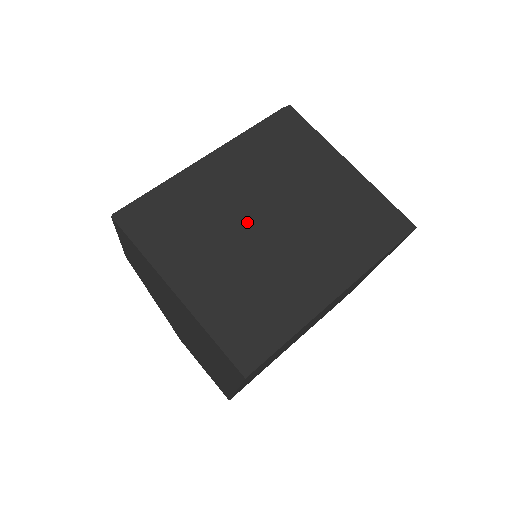
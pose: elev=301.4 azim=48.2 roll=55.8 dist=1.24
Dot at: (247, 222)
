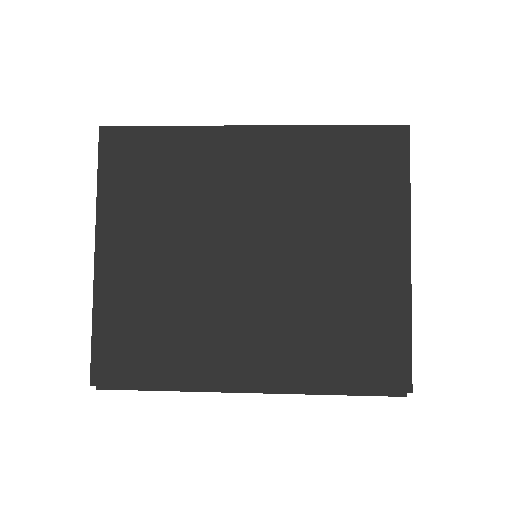
Dot at: occluded
